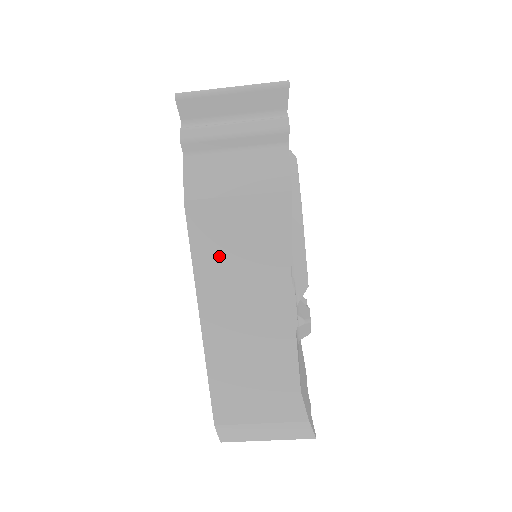
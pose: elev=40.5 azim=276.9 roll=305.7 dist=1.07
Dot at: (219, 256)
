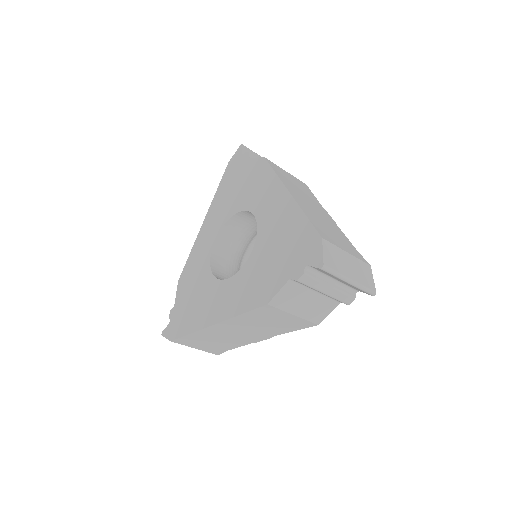
Dot at: (255, 320)
